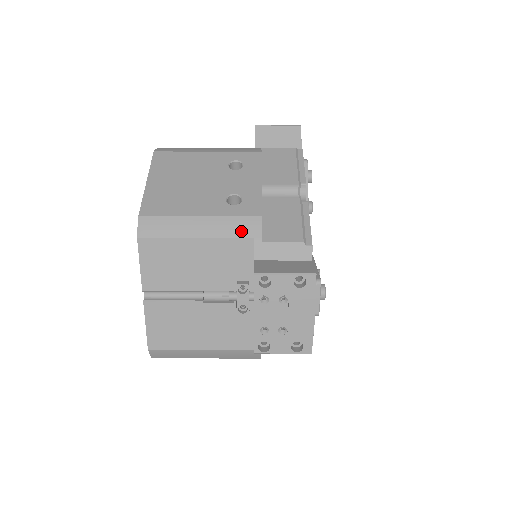
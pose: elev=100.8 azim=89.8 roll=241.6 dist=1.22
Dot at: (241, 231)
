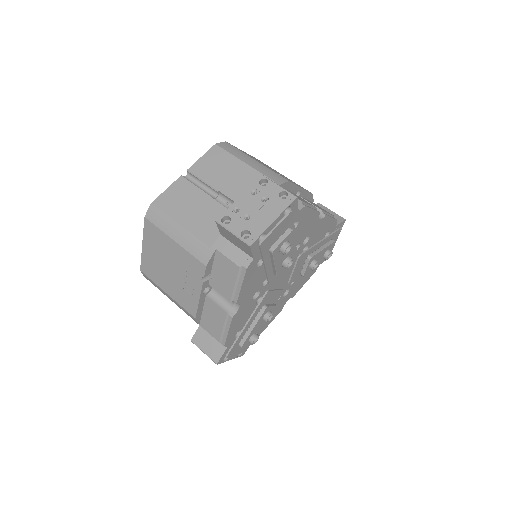
Dot at: (271, 176)
